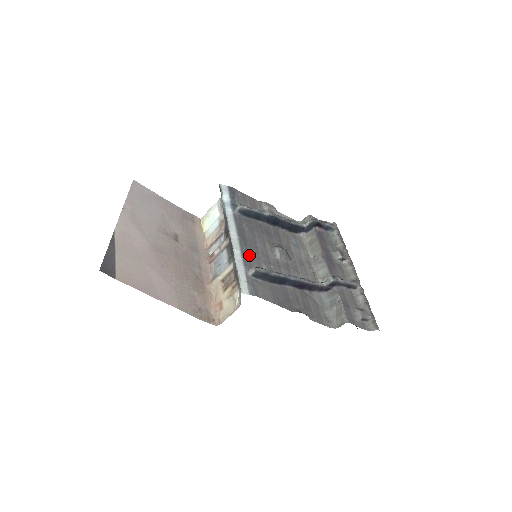
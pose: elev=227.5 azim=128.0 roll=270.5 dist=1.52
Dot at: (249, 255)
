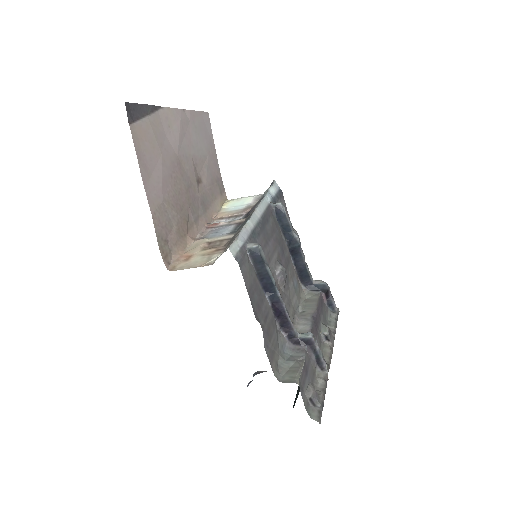
Dot at: (258, 238)
